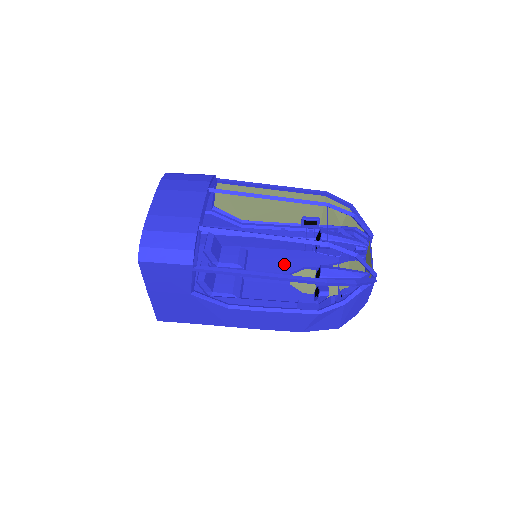
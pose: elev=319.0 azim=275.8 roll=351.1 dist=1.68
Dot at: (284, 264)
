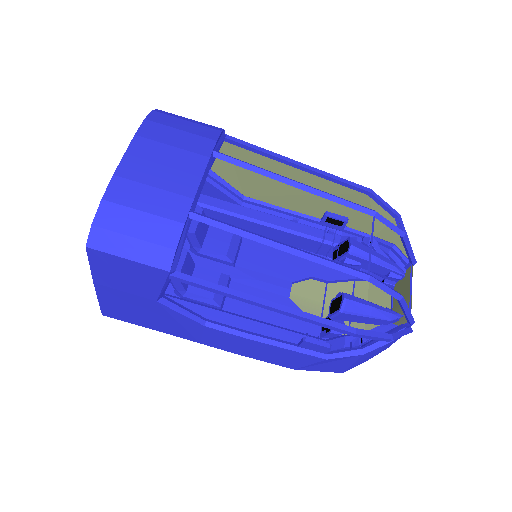
Dot at: (287, 267)
